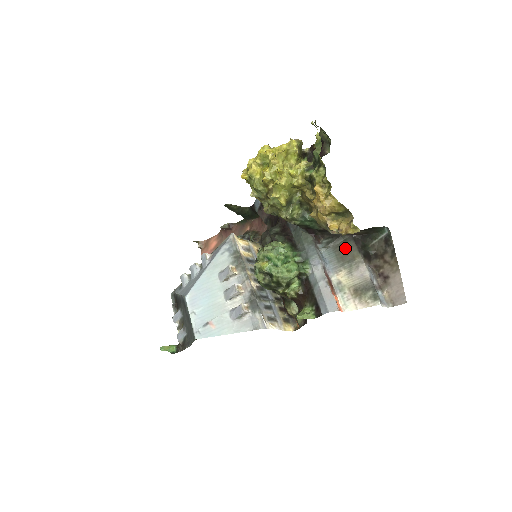
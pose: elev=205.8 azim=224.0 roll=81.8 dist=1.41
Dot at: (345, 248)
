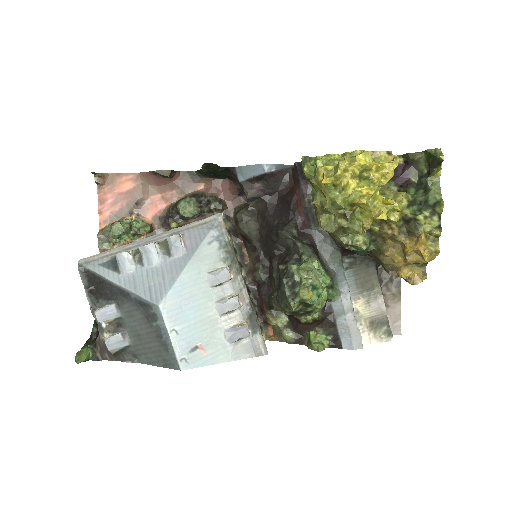
Dot at: (366, 274)
